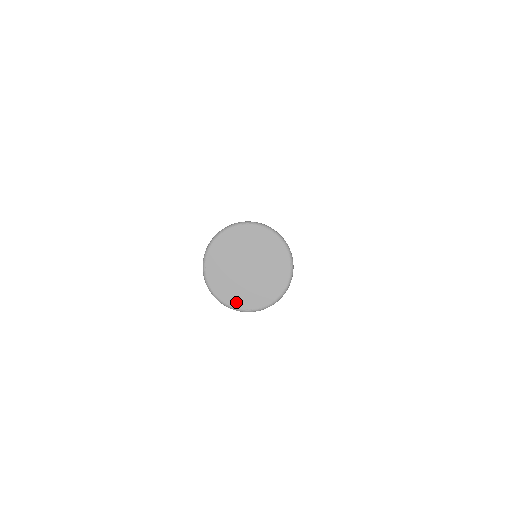
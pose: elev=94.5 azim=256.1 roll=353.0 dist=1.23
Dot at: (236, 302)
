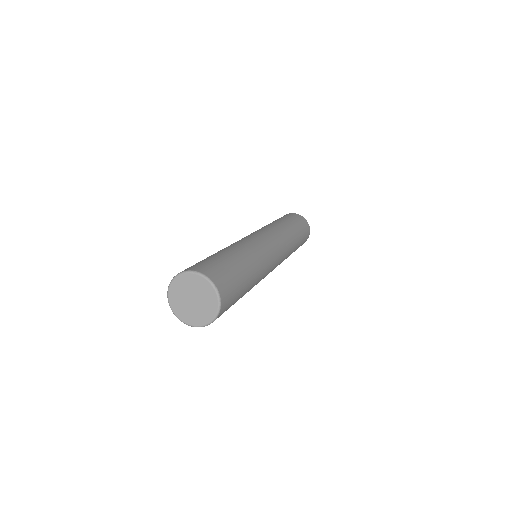
Dot at: (185, 320)
